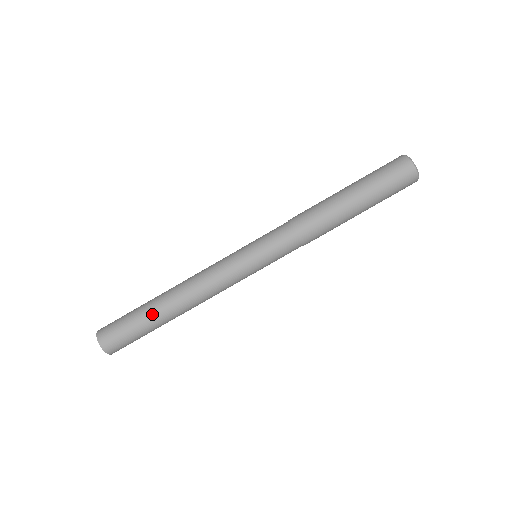
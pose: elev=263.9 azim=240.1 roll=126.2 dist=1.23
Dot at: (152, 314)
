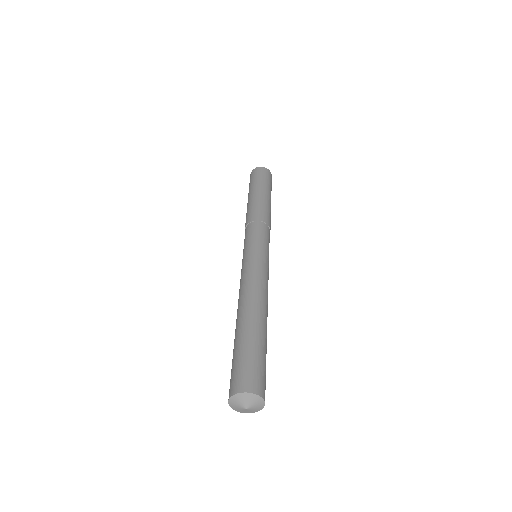
Dot at: (257, 331)
